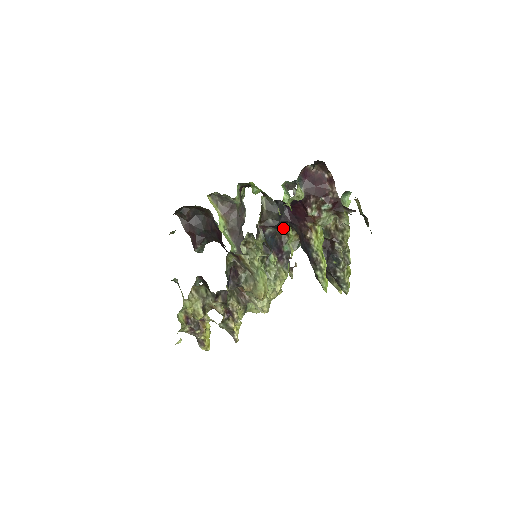
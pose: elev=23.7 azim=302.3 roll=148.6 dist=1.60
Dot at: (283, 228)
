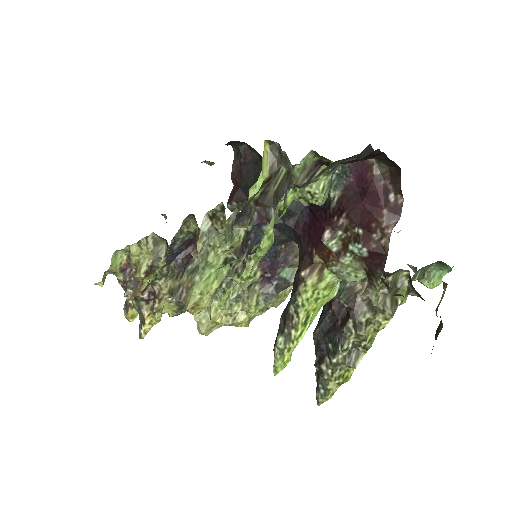
Dot at: (287, 238)
